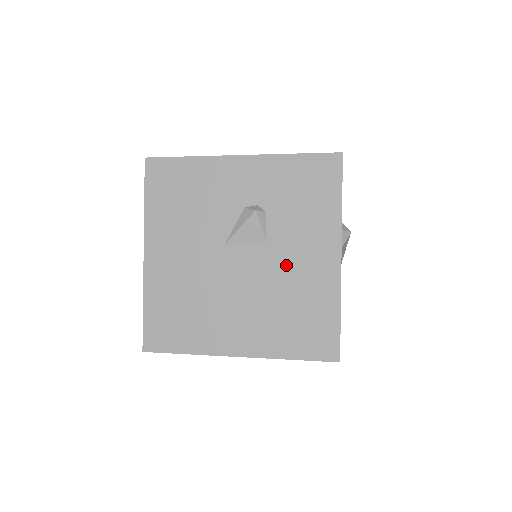
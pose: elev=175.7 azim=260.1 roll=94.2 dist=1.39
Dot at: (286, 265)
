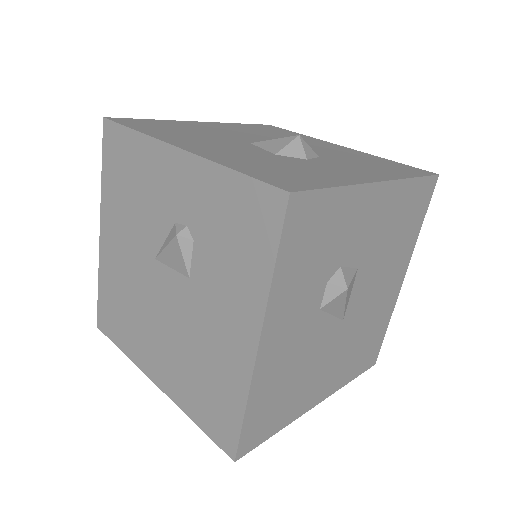
Dot at: (203, 318)
